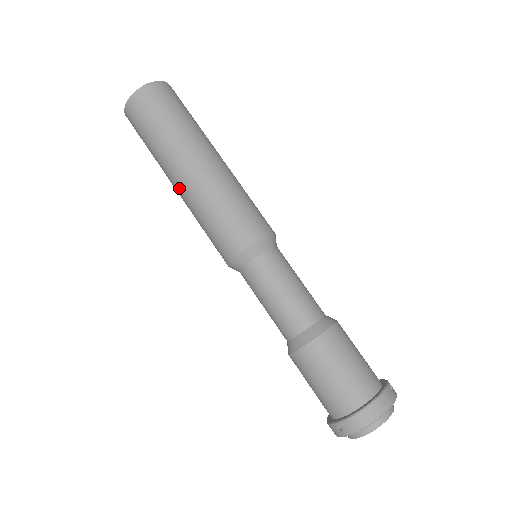
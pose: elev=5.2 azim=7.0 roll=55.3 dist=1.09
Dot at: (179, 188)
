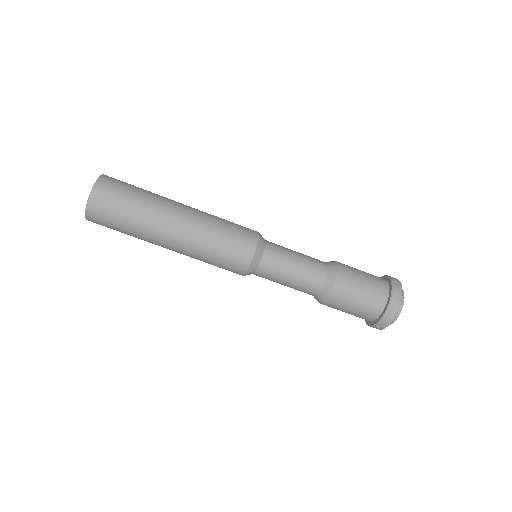
Dot at: (172, 250)
